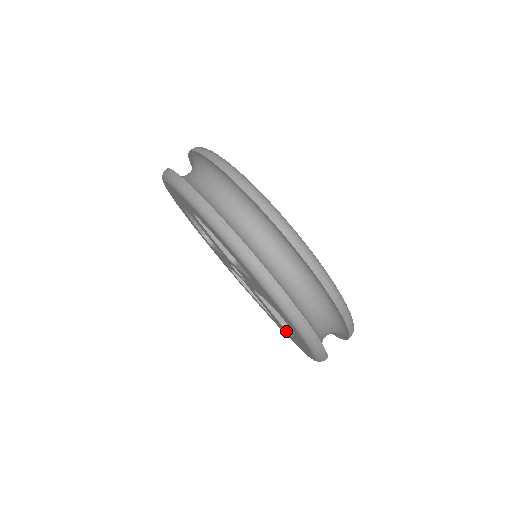
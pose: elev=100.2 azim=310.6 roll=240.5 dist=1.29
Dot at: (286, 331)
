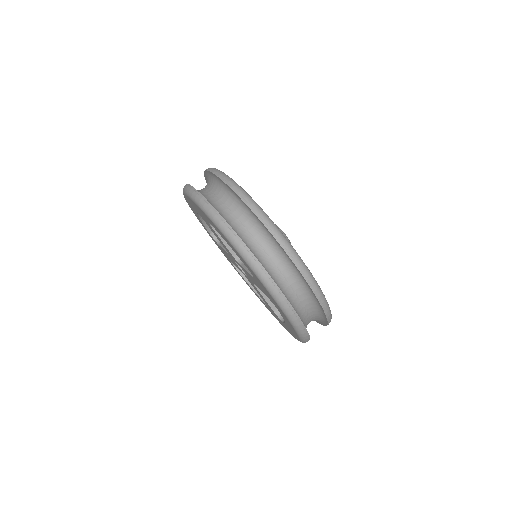
Dot at: (277, 317)
